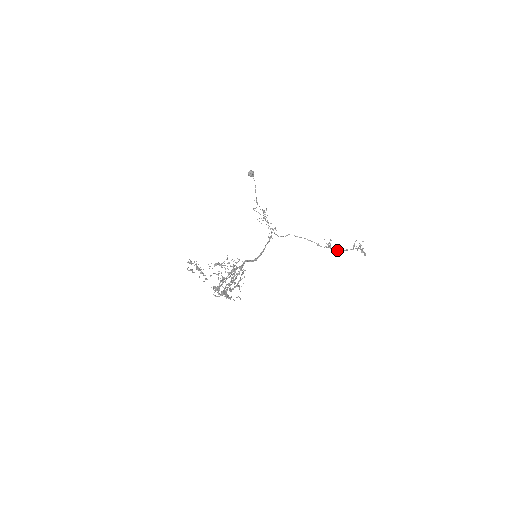
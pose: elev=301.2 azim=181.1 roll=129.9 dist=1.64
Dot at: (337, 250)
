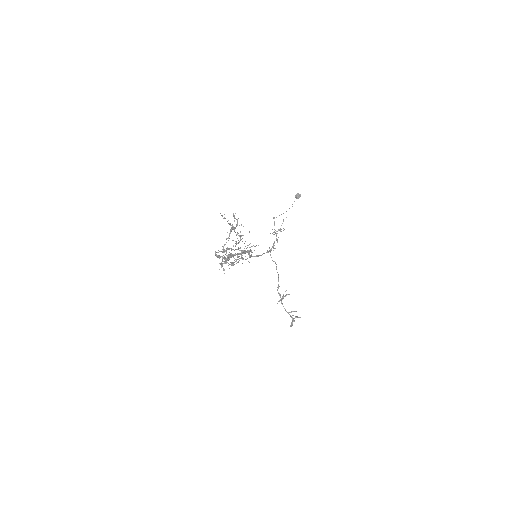
Dot at: (282, 303)
